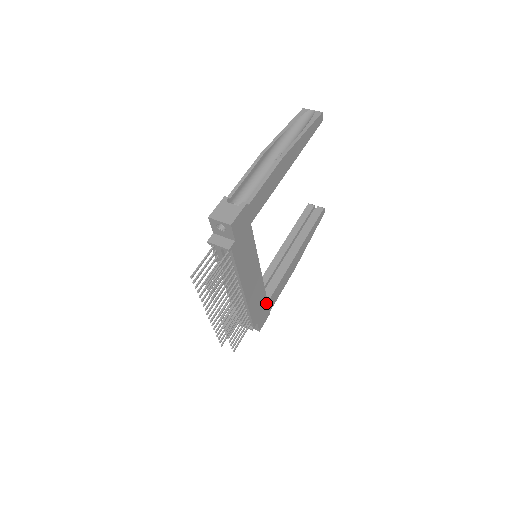
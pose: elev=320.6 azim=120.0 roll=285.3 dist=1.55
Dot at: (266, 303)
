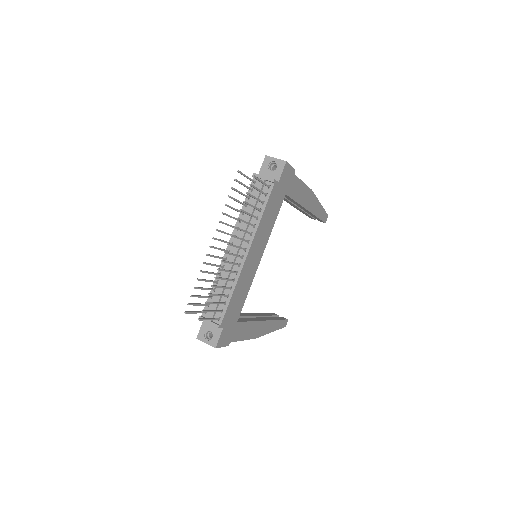
Dot at: (236, 320)
